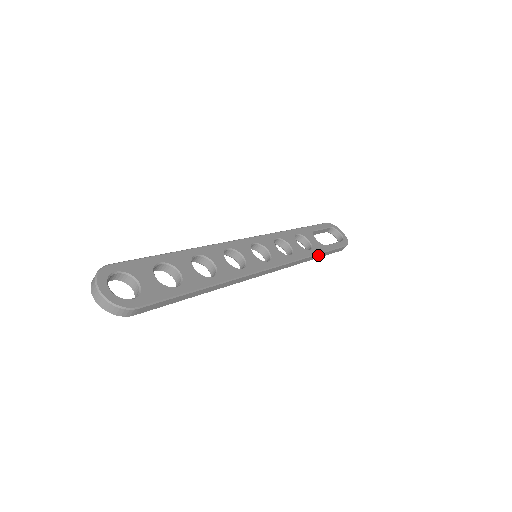
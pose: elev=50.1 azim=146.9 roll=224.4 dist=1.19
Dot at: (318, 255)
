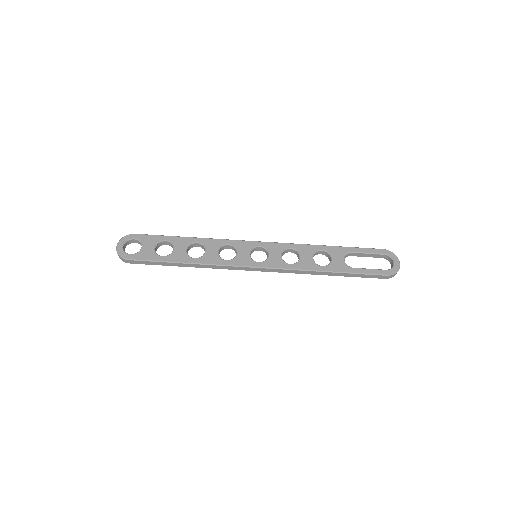
Dot at: (332, 273)
